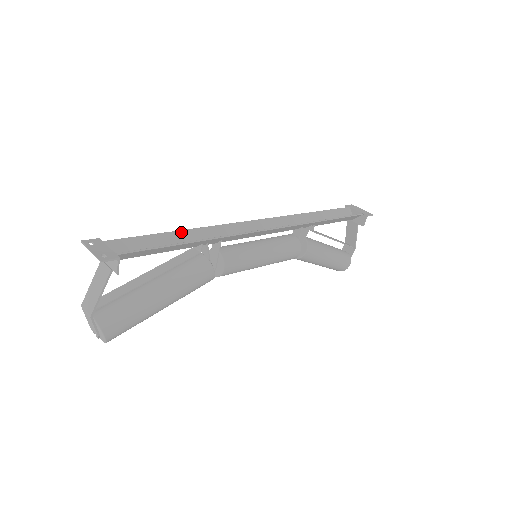
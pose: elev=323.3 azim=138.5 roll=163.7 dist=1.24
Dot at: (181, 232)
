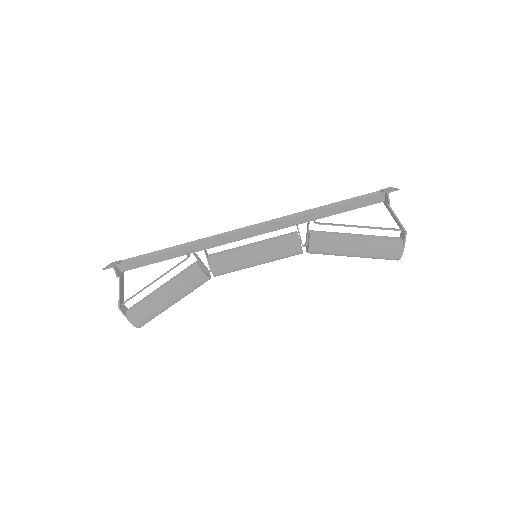
Dot at: (176, 247)
